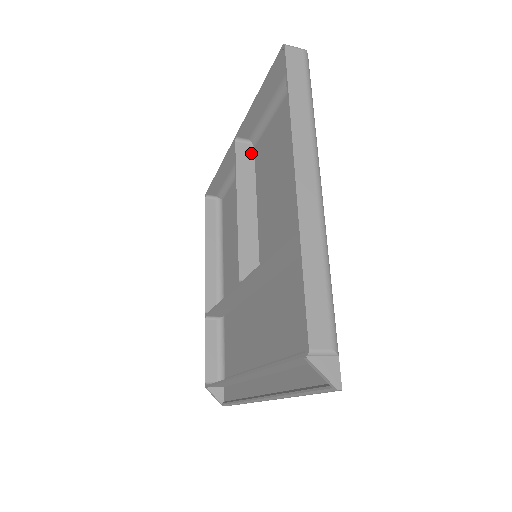
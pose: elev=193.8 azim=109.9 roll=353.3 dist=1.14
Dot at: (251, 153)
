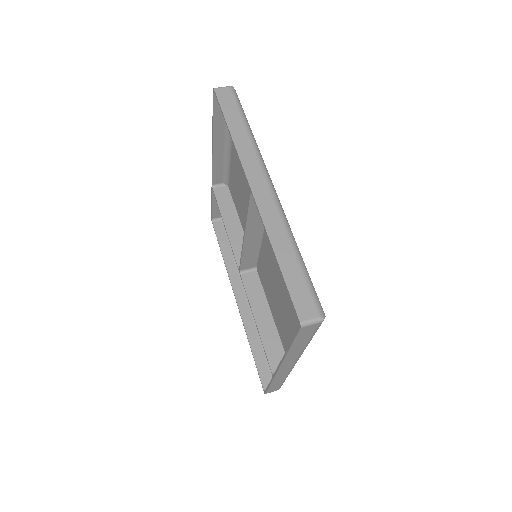
Dot at: occluded
